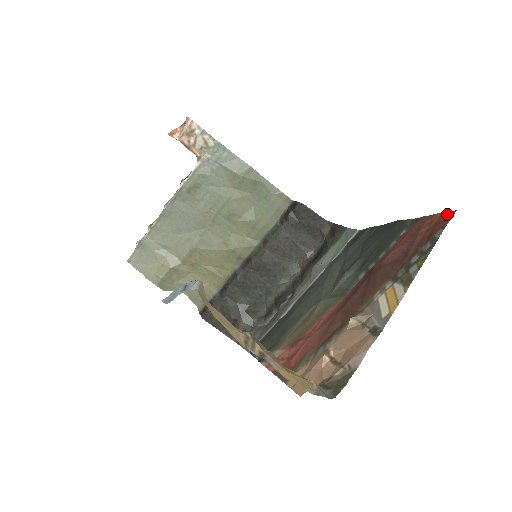
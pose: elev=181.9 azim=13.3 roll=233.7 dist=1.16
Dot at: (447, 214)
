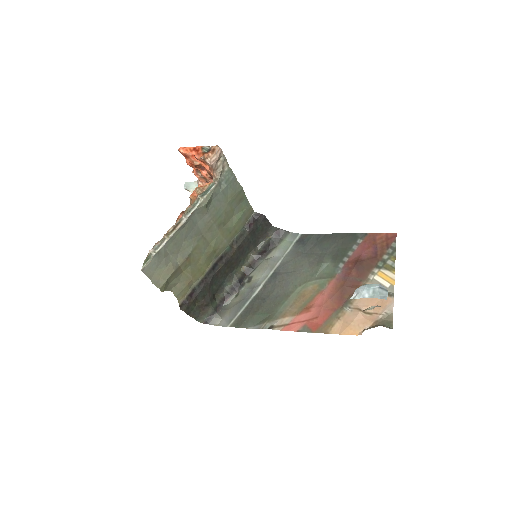
Dot at: (391, 234)
